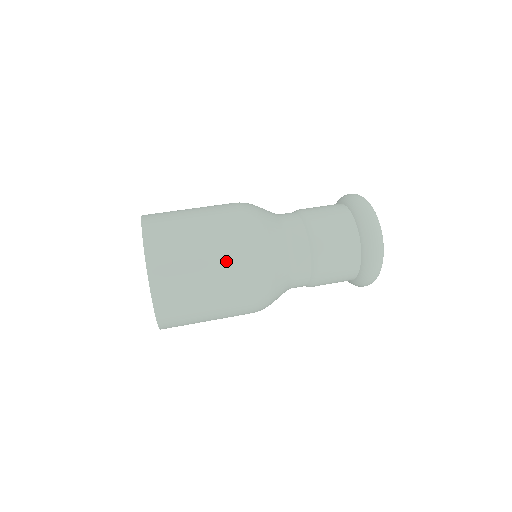
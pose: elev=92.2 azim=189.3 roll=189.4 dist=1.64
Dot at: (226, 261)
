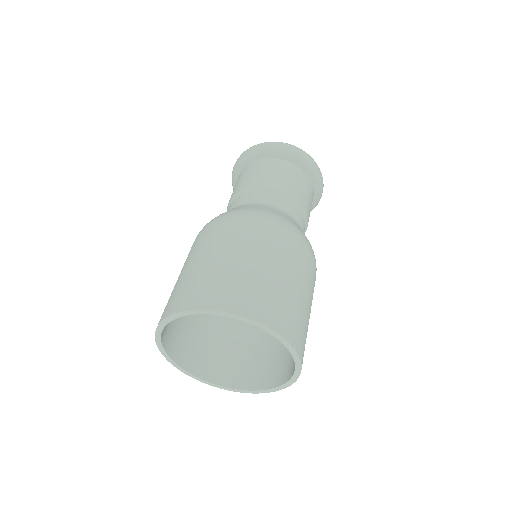
Dot at: (288, 256)
